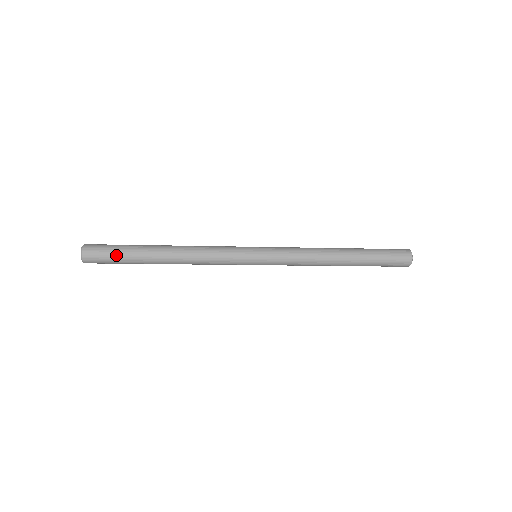
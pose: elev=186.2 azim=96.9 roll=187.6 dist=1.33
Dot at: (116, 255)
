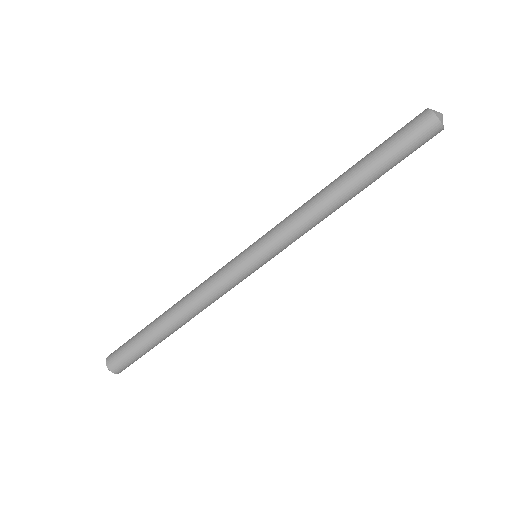
Dot at: (132, 349)
